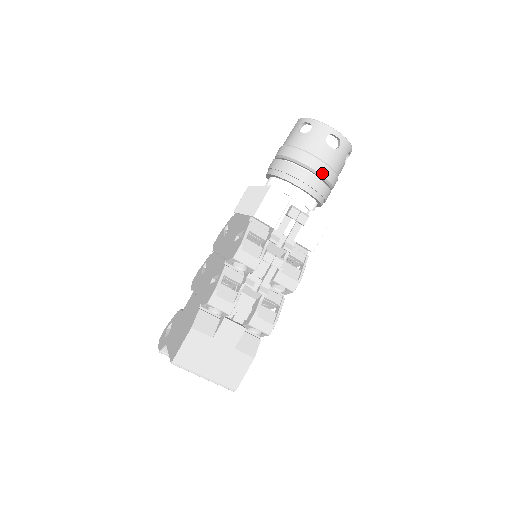
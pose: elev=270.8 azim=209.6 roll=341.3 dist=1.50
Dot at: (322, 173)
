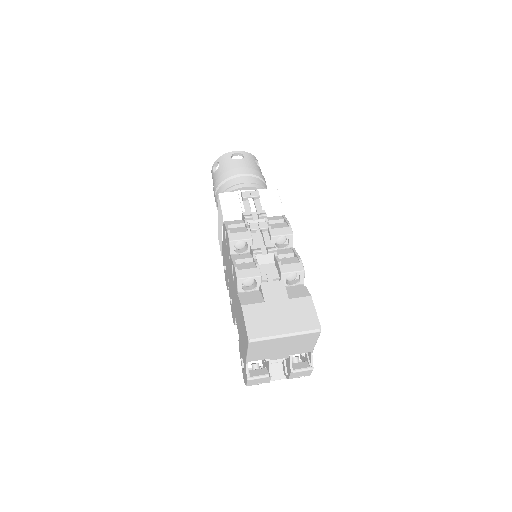
Dot at: (246, 173)
